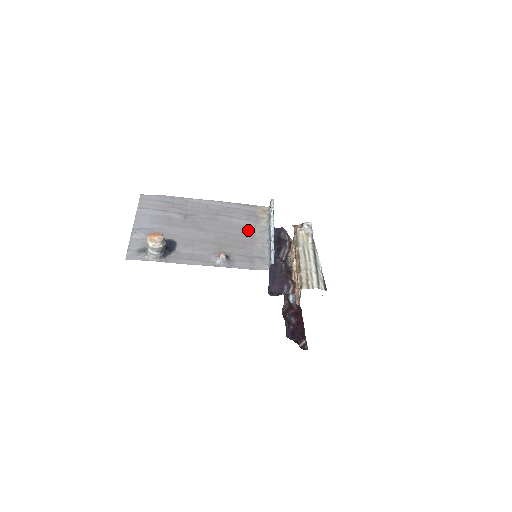
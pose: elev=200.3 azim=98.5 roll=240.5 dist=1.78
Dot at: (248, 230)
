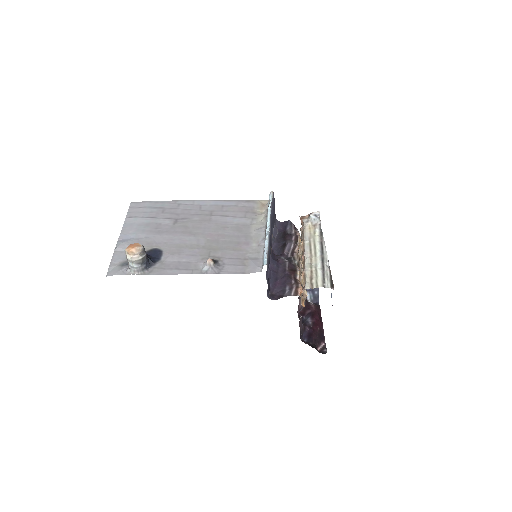
Dot at: (243, 229)
